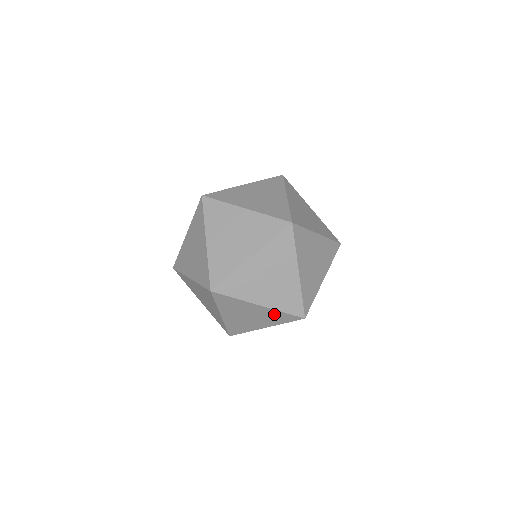
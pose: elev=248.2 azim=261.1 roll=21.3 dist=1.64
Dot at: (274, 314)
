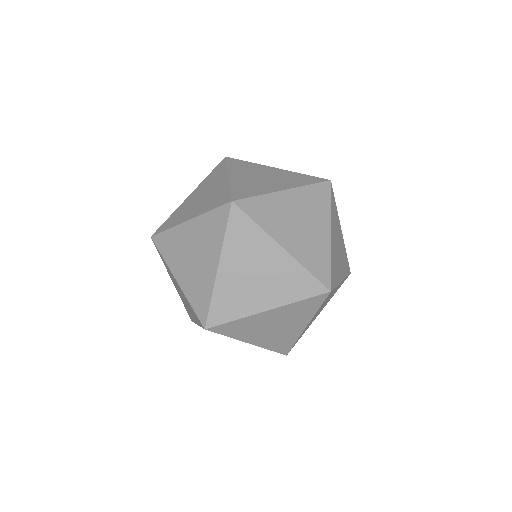
Dot at: occluded
